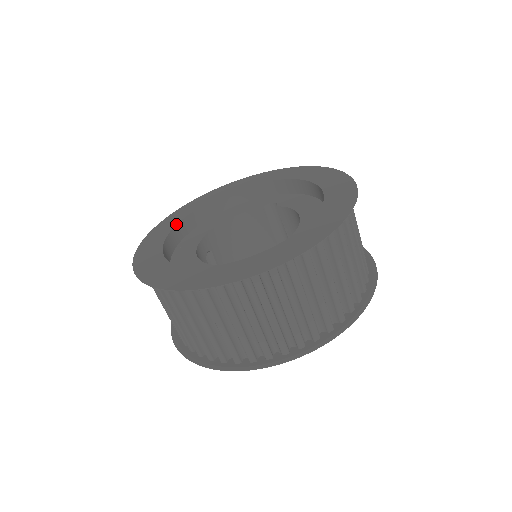
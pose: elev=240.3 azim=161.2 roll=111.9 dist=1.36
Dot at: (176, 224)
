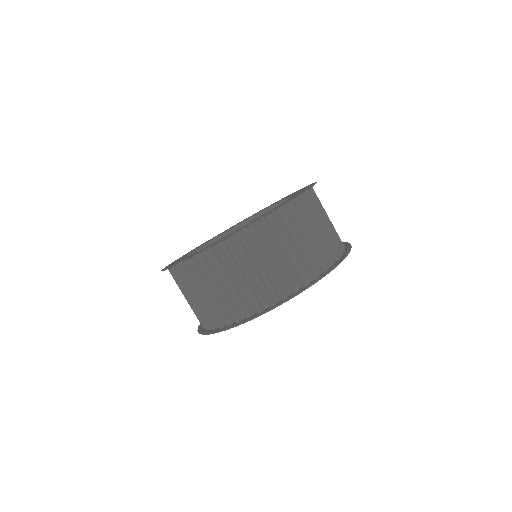
Dot at: (189, 253)
